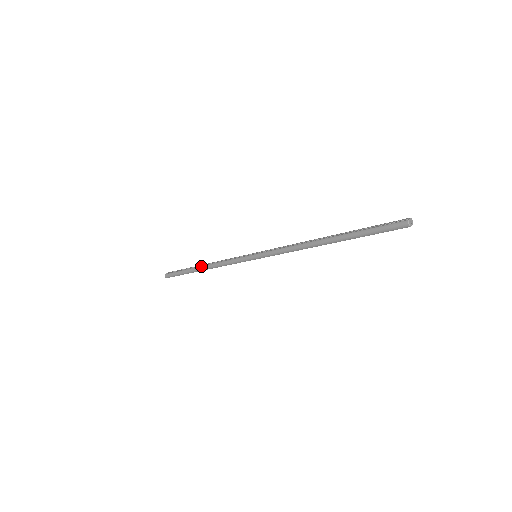
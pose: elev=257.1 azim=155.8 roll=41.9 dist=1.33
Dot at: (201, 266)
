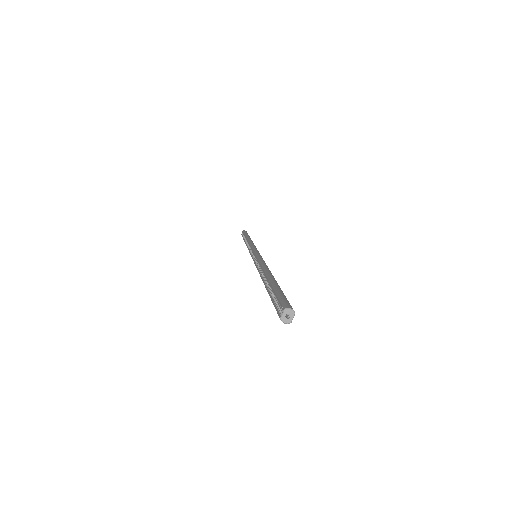
Dot at: (245, 243)
